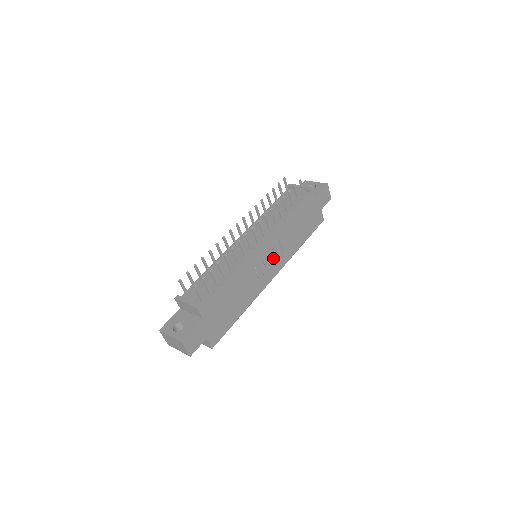
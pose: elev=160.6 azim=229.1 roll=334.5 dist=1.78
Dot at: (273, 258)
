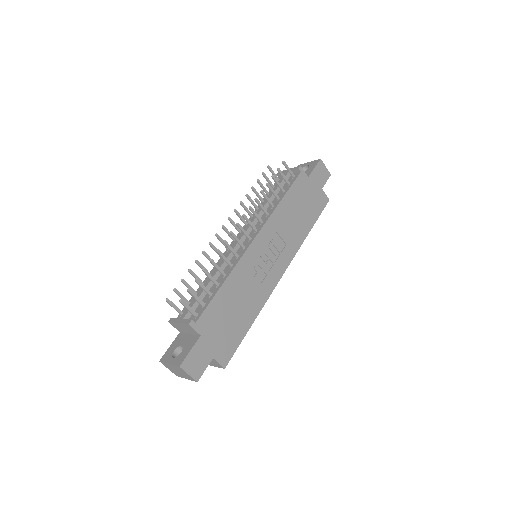
Dot at: (274, 253)
